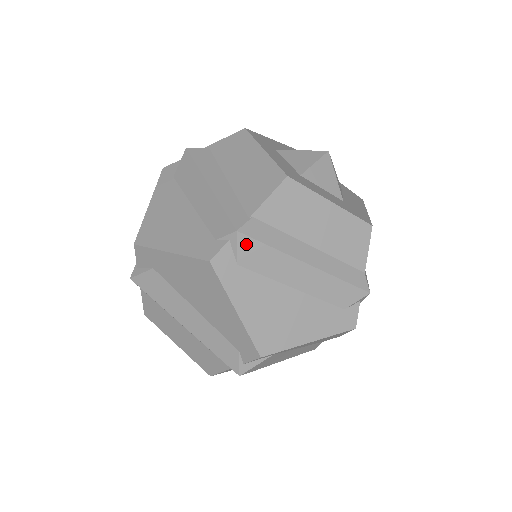
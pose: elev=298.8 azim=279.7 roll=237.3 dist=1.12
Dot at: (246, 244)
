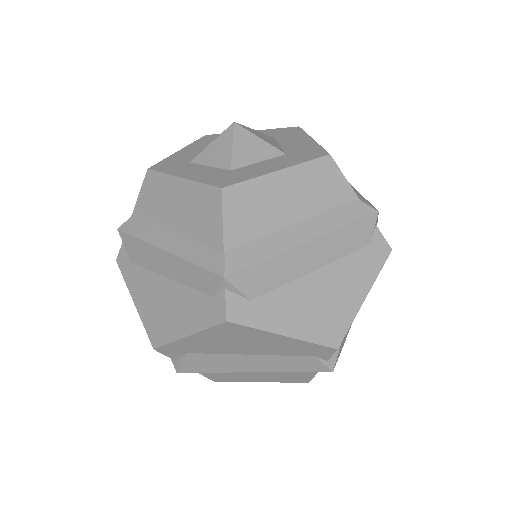
Dot at: (242, 279)
